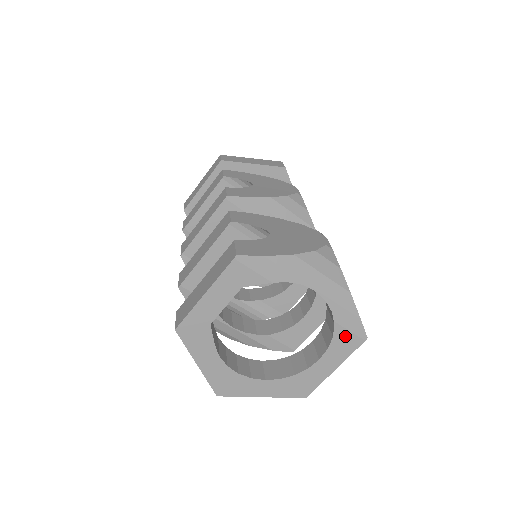
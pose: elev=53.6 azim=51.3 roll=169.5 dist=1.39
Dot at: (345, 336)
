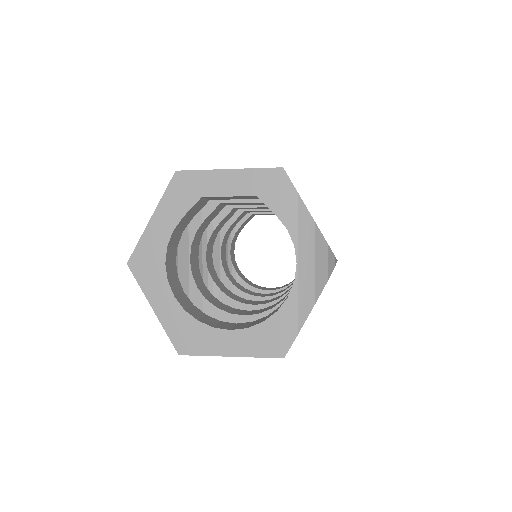
Dot at: (272, 333)
